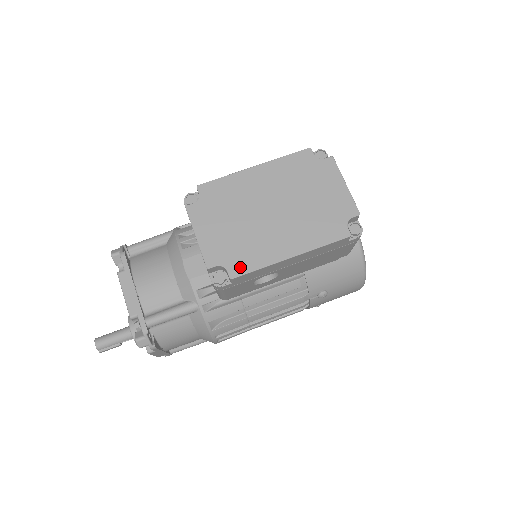
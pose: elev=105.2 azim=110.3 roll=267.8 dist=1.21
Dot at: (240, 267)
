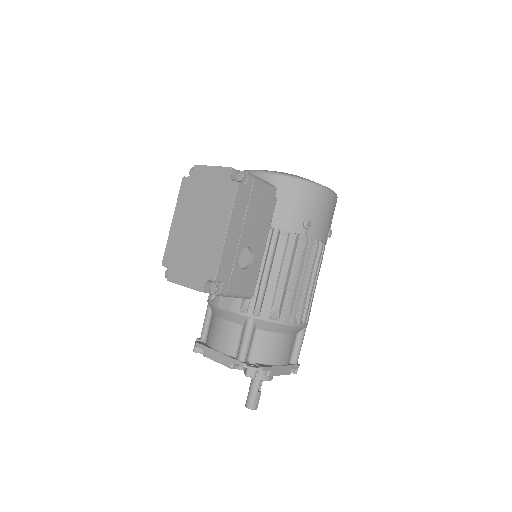
Dot at: (212, 270)
